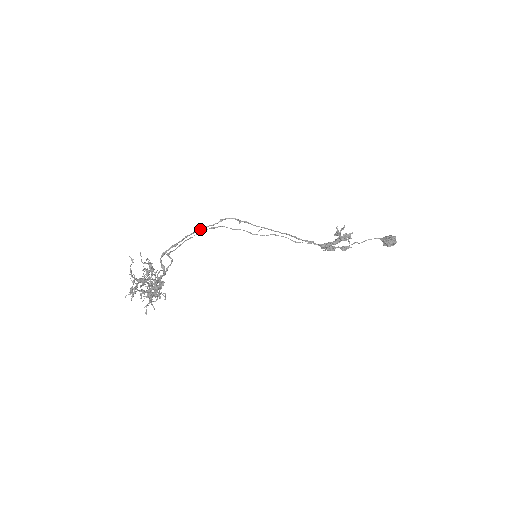
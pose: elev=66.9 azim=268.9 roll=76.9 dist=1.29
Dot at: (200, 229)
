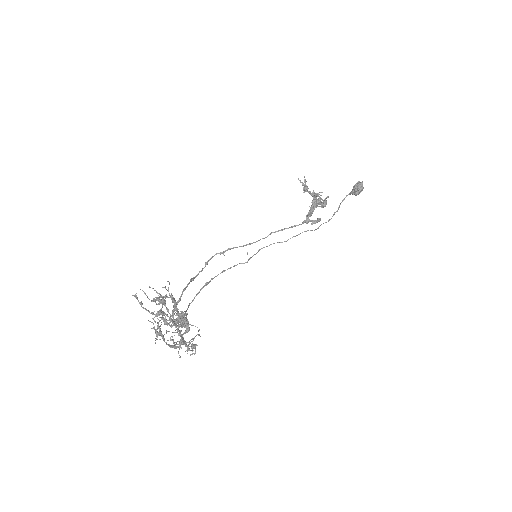
Dot at: (192, 278)
